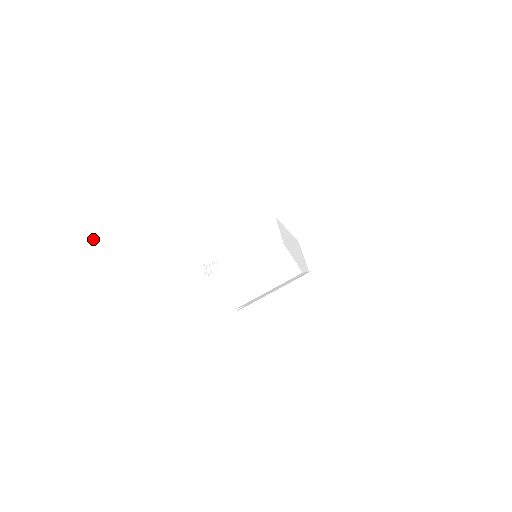
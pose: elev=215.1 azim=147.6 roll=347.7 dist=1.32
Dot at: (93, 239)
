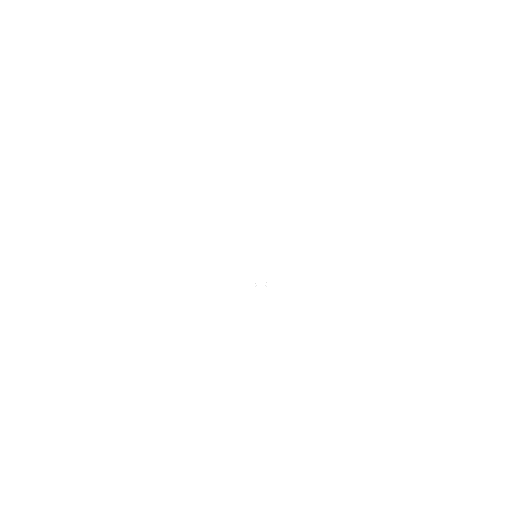
Dot at: (153, 332)
